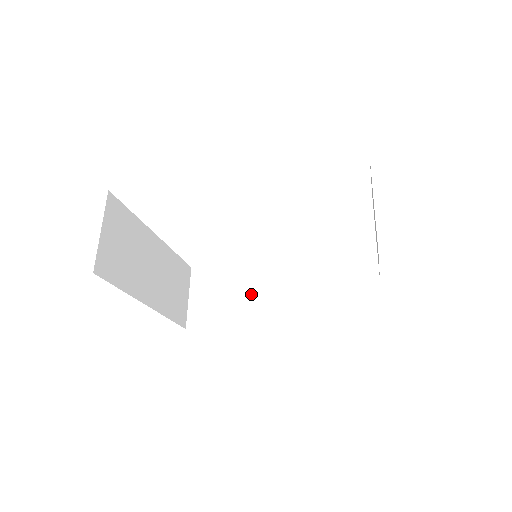
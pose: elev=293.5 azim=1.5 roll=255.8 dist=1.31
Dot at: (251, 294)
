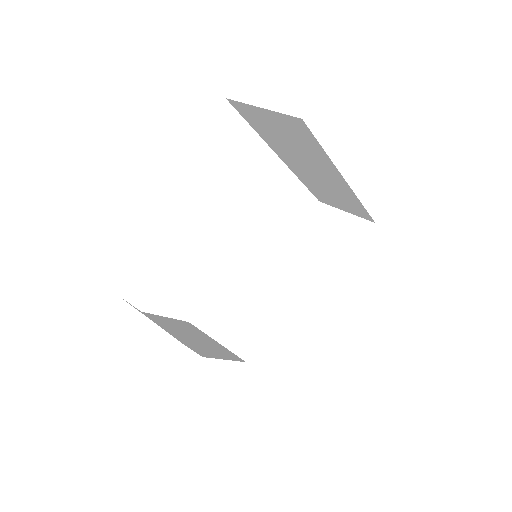
Dot at: occluded
